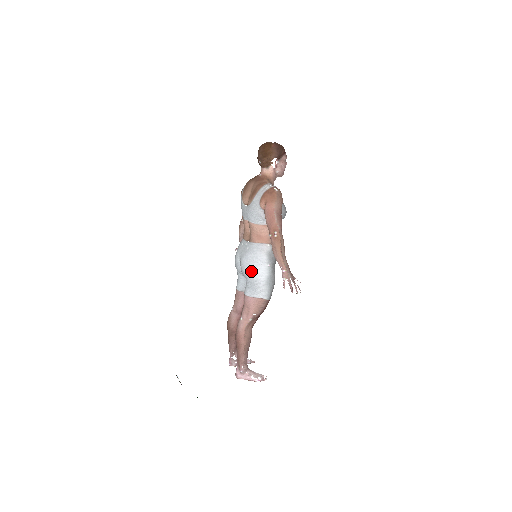
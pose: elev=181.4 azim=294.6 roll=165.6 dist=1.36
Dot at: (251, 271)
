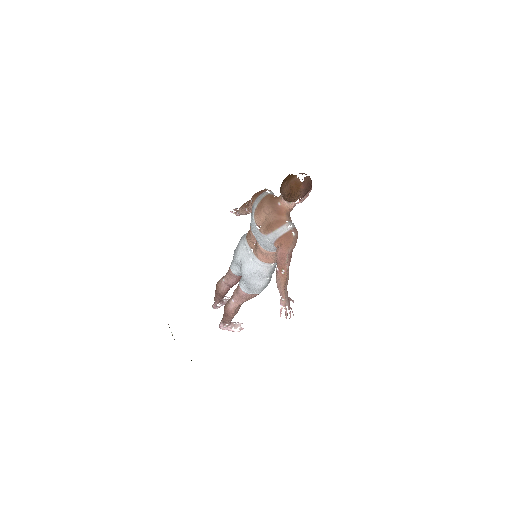
Dot at: (251, 282)
